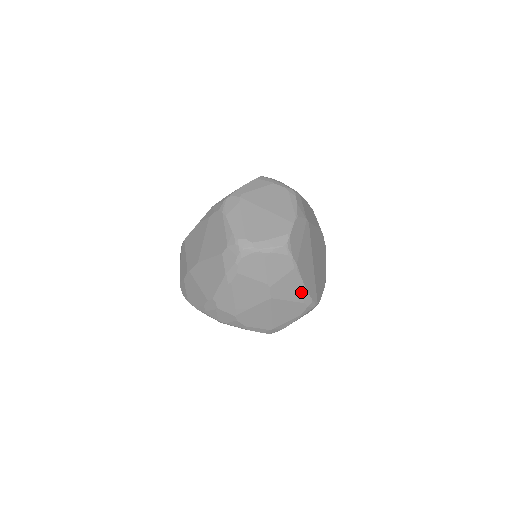
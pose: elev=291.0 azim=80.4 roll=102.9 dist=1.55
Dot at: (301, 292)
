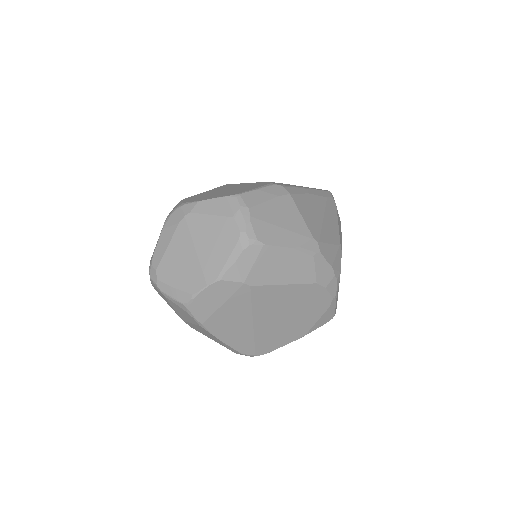
Dot at: (221, 342)
